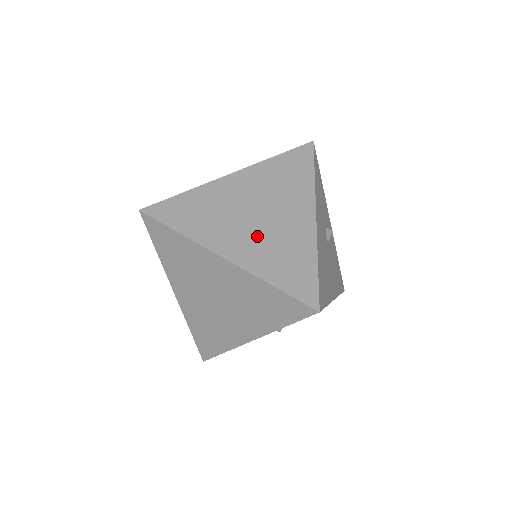
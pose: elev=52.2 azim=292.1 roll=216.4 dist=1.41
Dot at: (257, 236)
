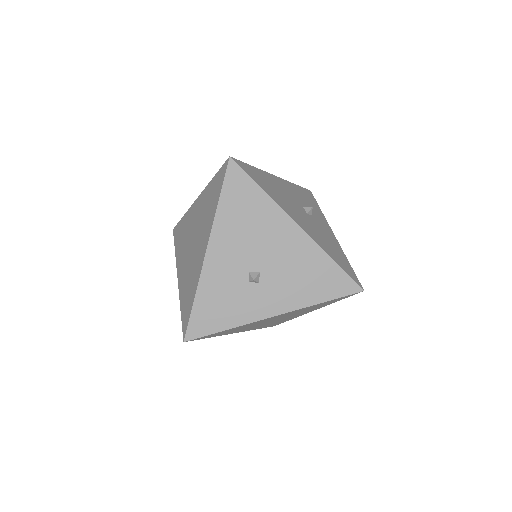
Dot at: occluded
